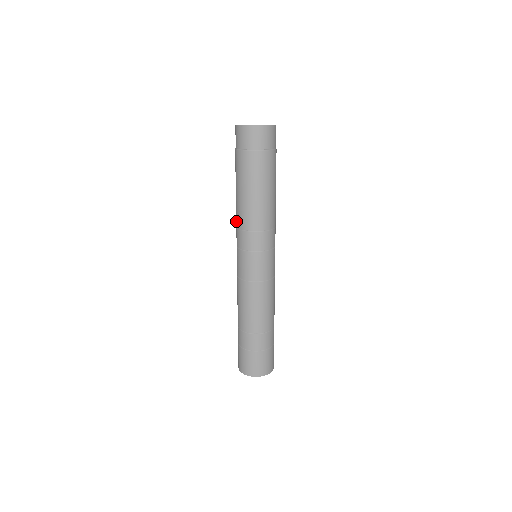
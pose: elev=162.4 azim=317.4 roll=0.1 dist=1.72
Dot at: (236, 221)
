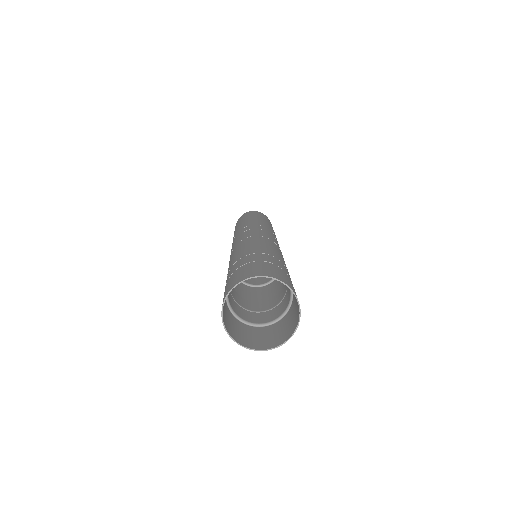
Dot at: occluded
